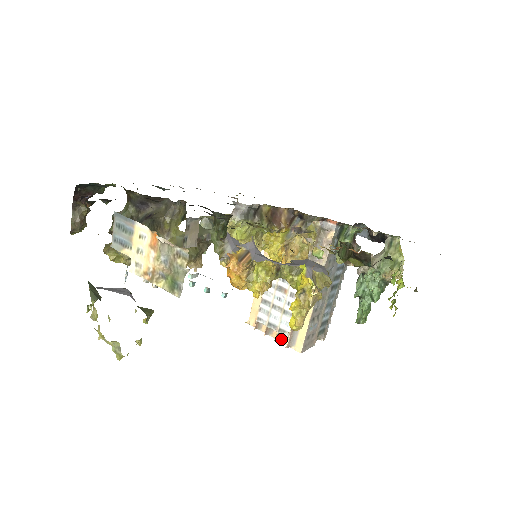
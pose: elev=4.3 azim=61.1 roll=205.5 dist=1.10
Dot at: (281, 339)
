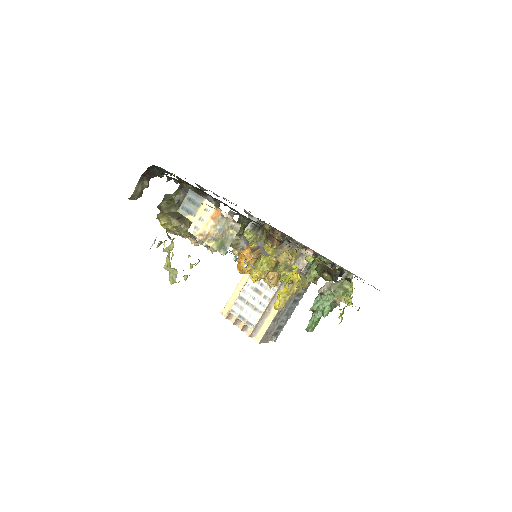
Dot at: (245, 330)
